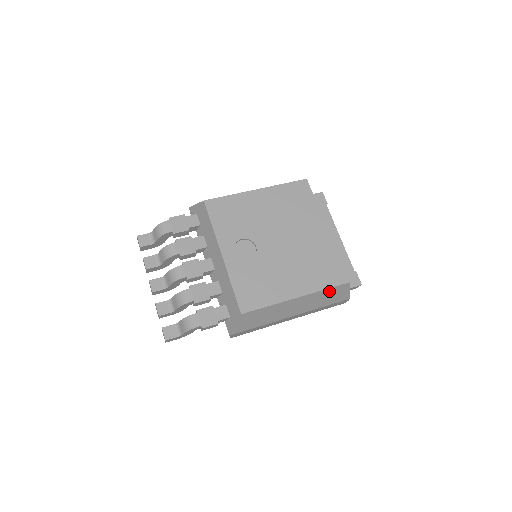
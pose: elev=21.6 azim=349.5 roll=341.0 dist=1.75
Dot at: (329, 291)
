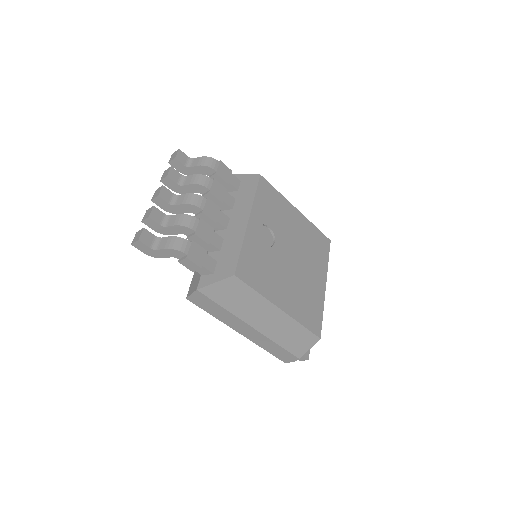
Dot at: (301, 331)
